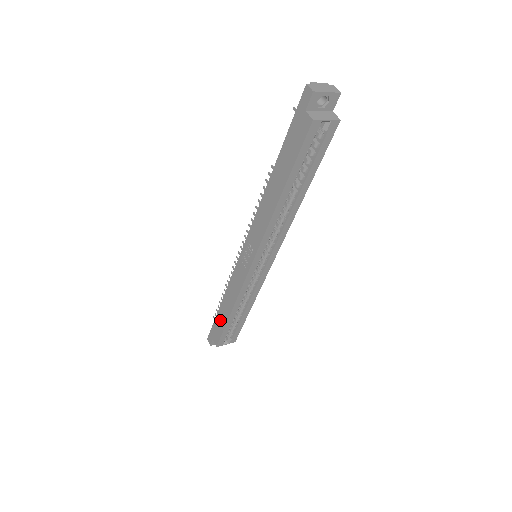
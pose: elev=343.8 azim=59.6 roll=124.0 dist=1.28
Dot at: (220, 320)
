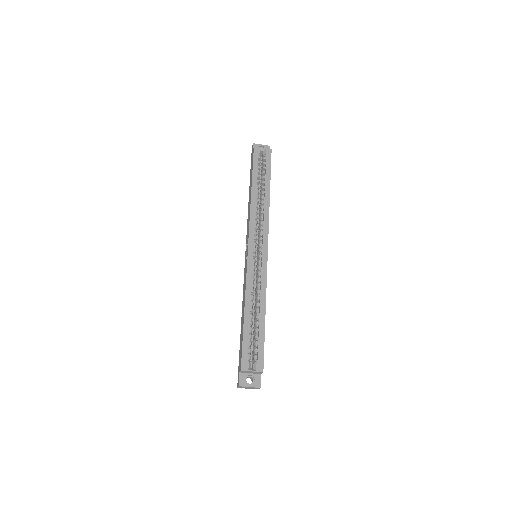
Dot at: (241, 337)
